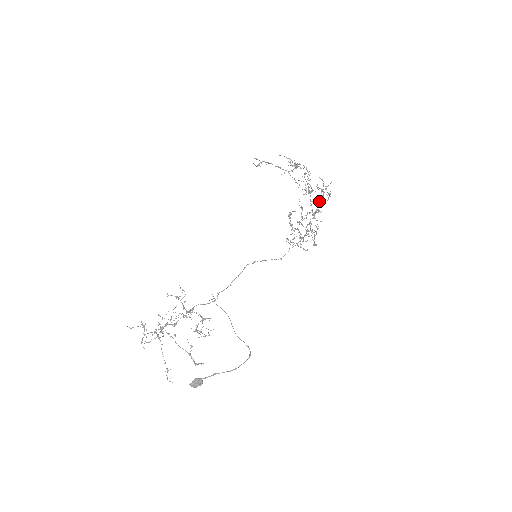
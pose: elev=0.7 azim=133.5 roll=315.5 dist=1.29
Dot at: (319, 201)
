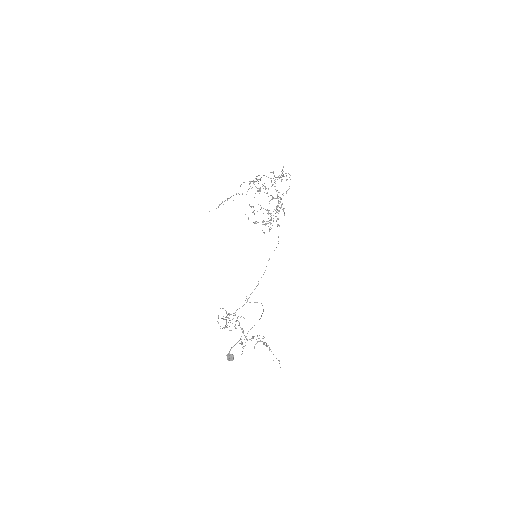
Dot at: occluded
